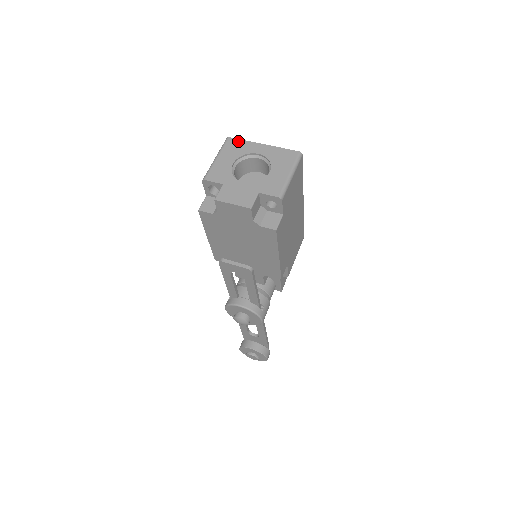
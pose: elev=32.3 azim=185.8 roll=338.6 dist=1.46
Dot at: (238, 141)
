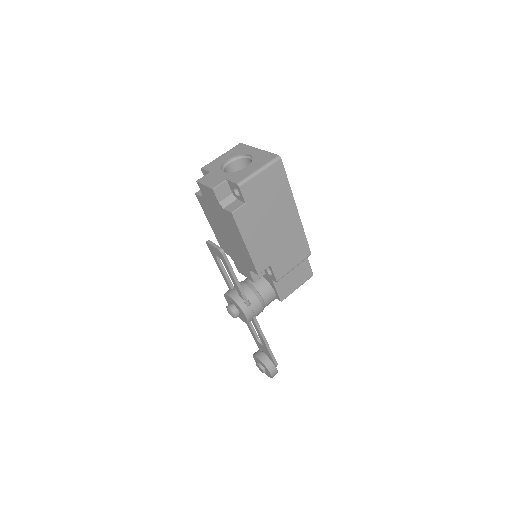
Dot at: (244, 146)
